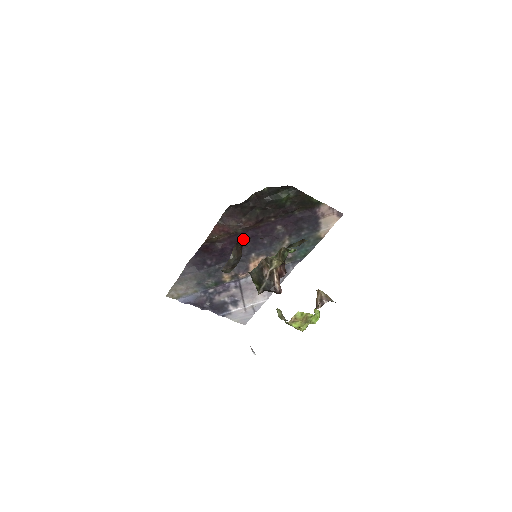
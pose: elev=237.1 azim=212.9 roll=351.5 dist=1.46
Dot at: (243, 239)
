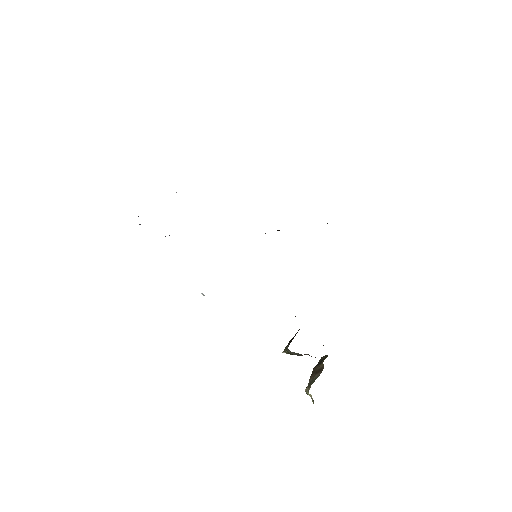
Dot at: occluded
